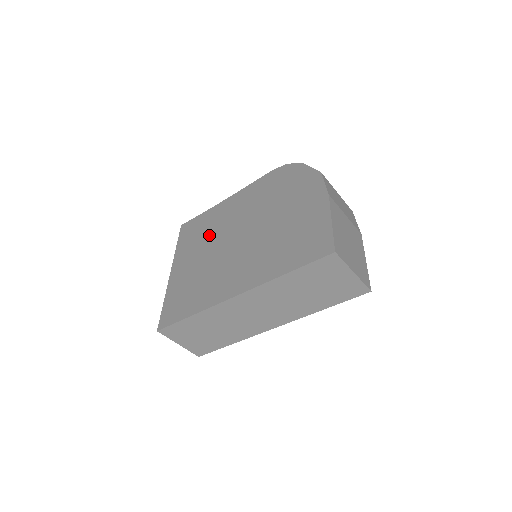
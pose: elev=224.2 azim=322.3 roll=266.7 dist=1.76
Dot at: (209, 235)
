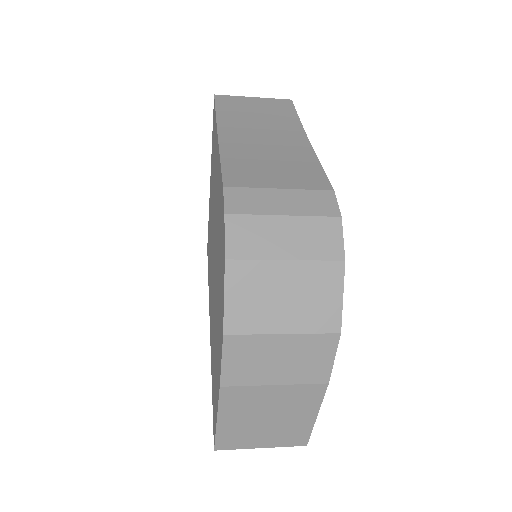
Dot at: (213, 187)
